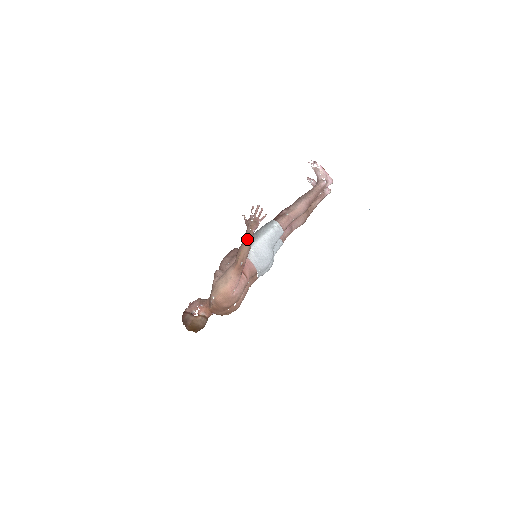
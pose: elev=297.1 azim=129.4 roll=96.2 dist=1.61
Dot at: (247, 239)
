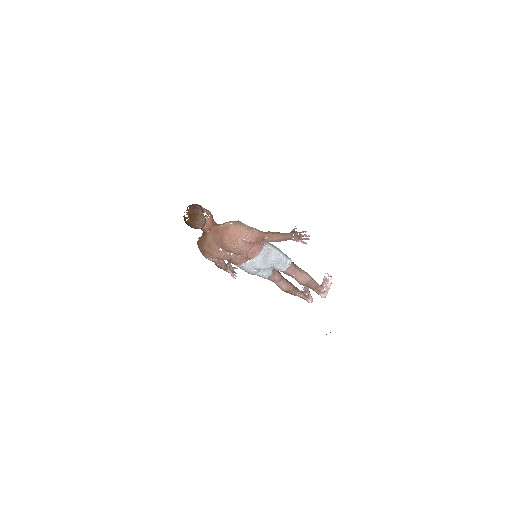
Dot at: (286, 235)
